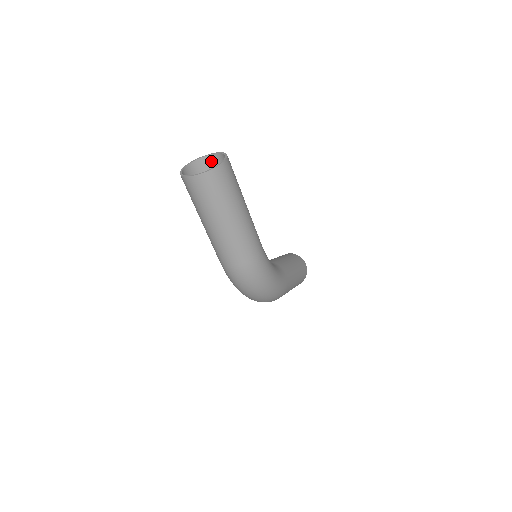
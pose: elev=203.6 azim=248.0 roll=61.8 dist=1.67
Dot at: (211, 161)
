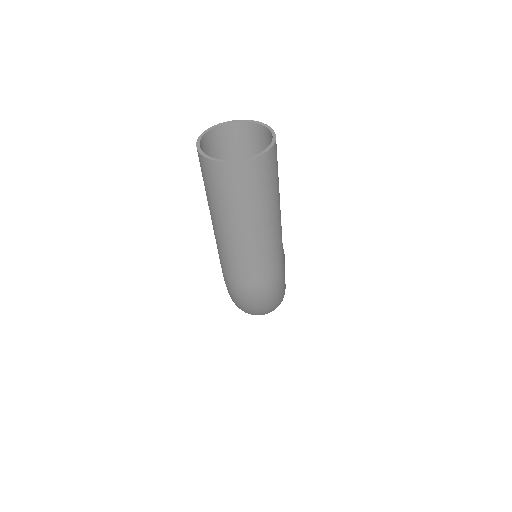
Dot at: (236, 131)
